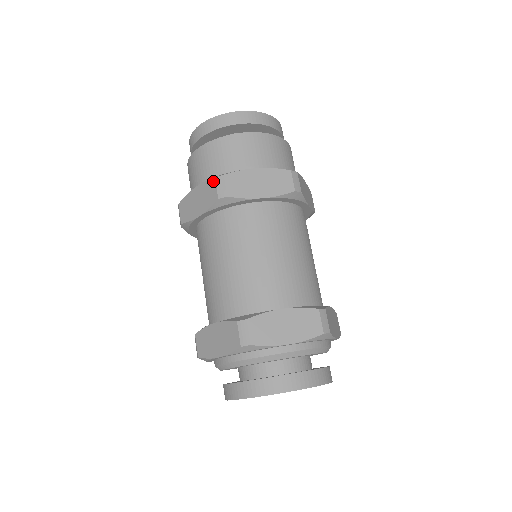
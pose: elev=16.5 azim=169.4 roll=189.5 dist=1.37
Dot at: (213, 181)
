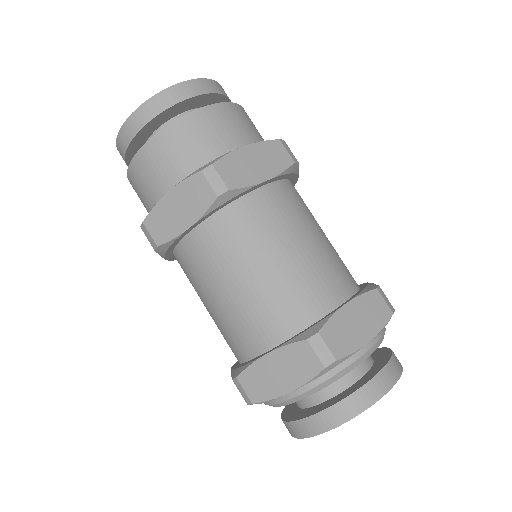
Dot at: (199, 176)
